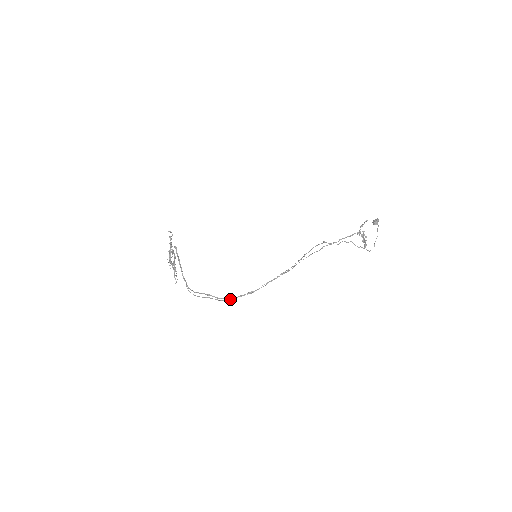
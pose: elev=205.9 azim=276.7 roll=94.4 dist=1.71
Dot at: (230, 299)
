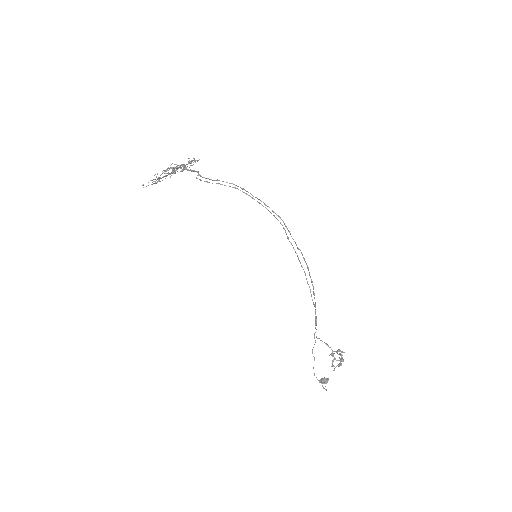
Dot at: occluded
